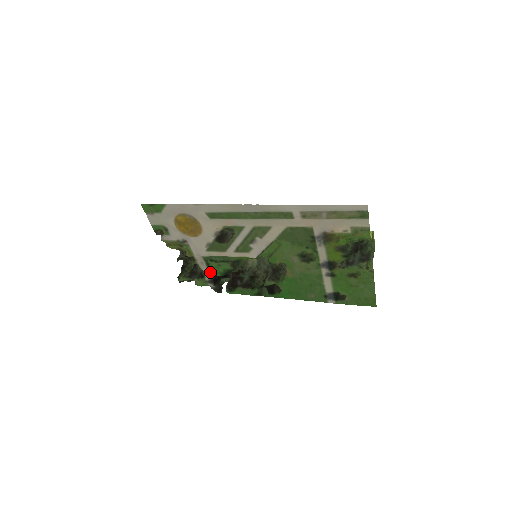
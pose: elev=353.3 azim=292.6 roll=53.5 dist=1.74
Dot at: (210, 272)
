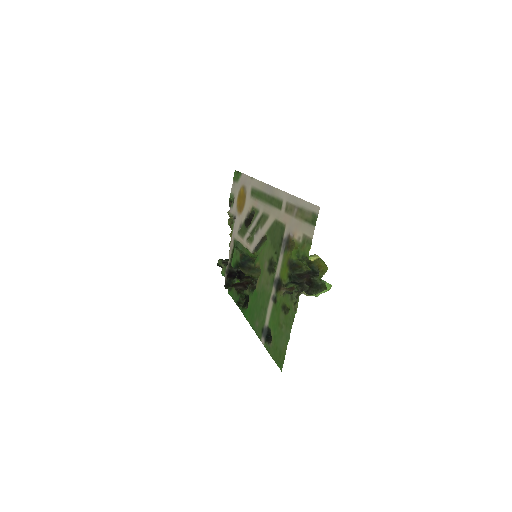
Dot at: (231, 260)
